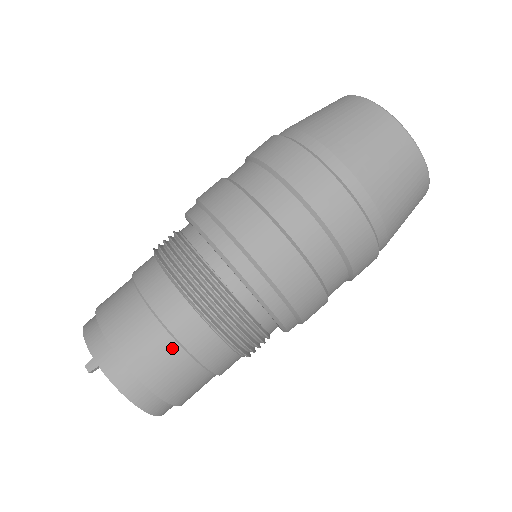
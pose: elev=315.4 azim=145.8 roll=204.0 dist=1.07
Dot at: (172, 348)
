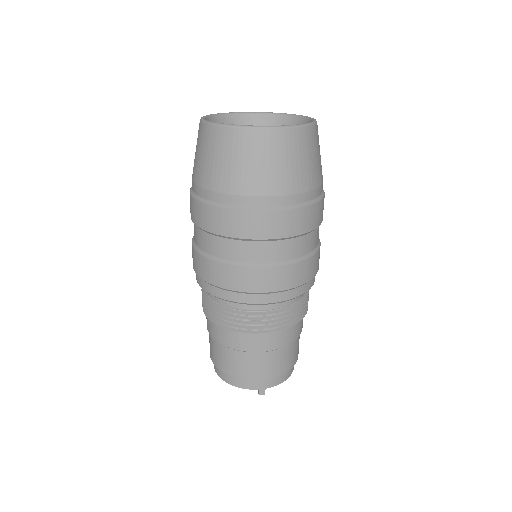
Dot at: (288, 348)
